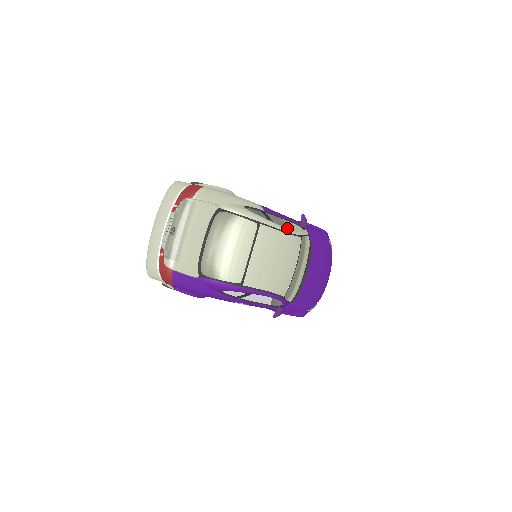
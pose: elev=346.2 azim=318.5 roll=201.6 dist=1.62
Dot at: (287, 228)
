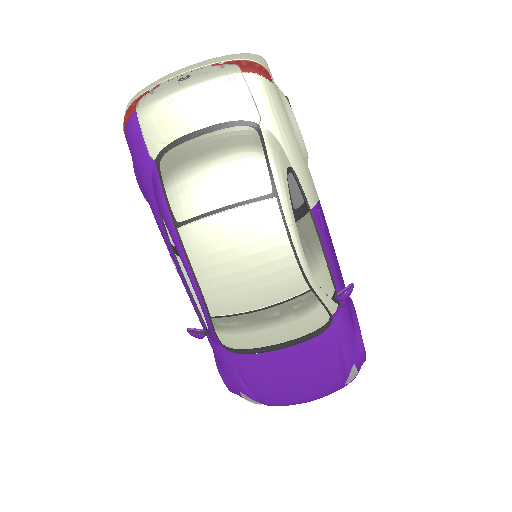
Dot at: (304, 252)
